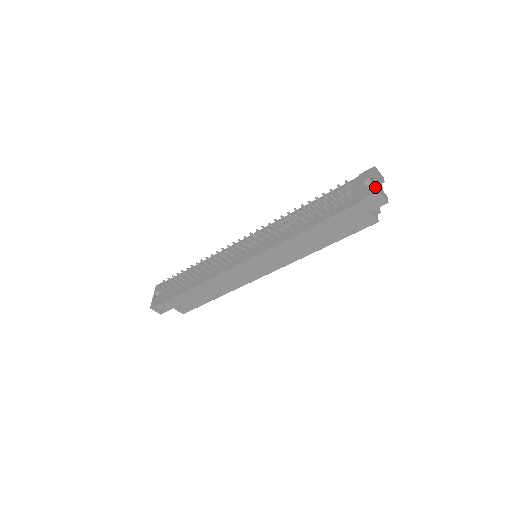
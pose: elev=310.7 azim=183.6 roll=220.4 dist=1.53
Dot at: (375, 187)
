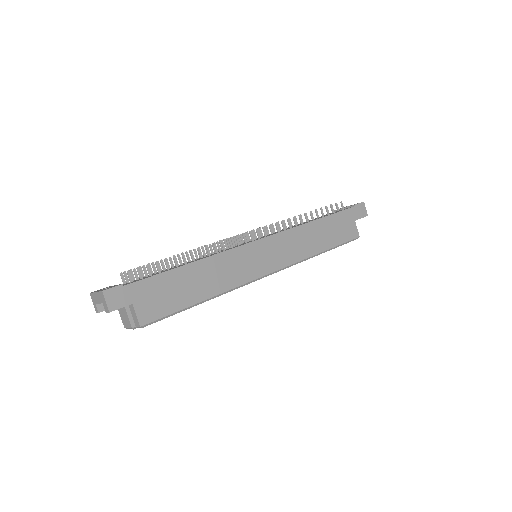
Dot at: occluded
